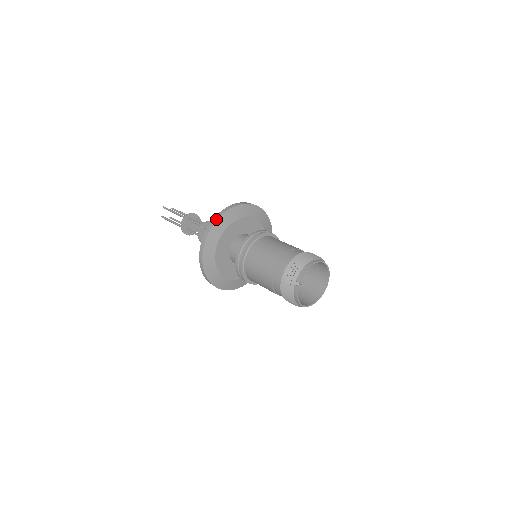
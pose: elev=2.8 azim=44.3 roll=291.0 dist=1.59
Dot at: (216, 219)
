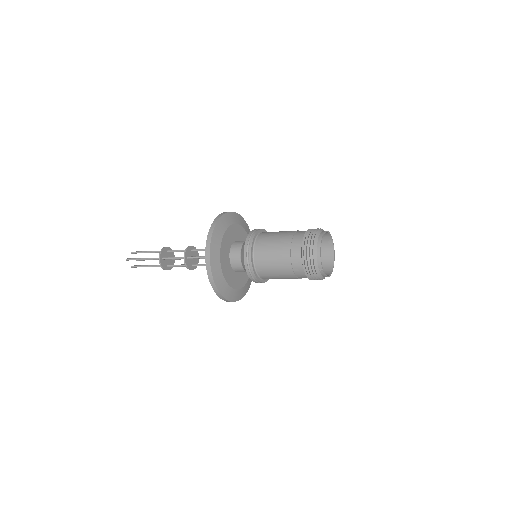
Dot at: (209, 265)
